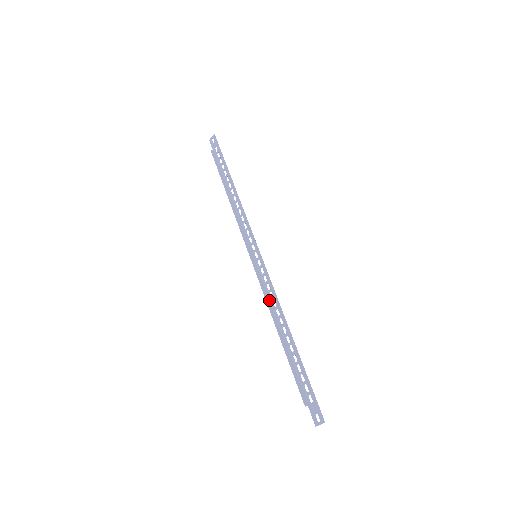
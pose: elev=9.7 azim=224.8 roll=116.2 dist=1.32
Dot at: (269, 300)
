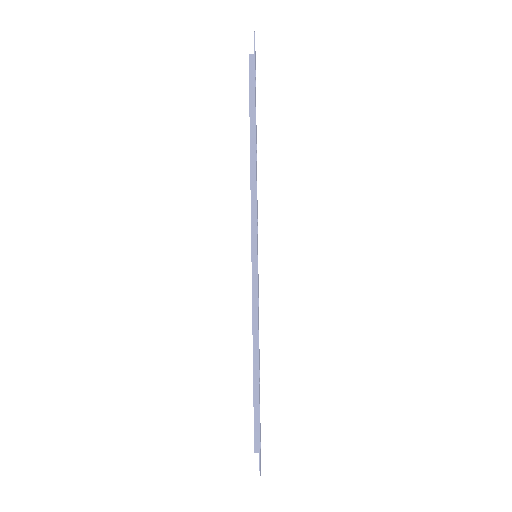
Dot at: occluded
